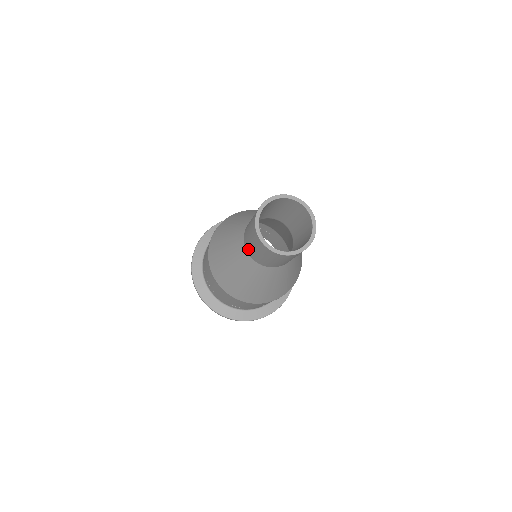
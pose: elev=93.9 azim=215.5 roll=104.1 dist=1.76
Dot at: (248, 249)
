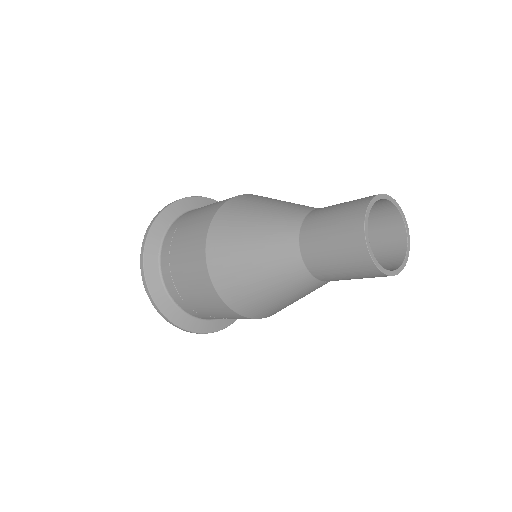
Dot at: (308, 238)
